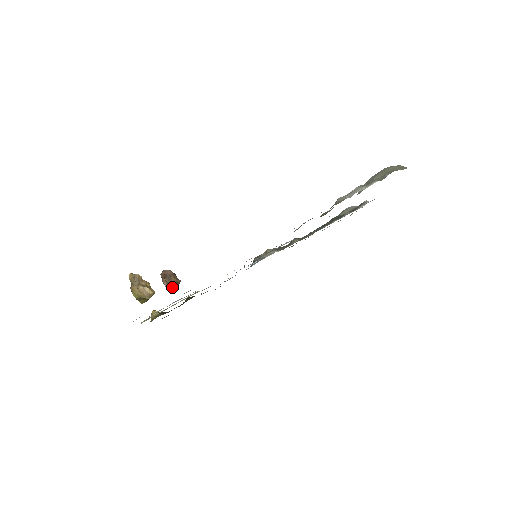
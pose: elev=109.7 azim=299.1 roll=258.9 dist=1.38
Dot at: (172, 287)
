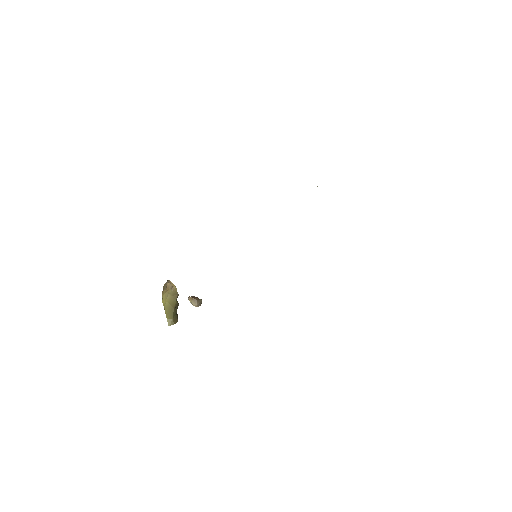
Dot at: (194, 300)
